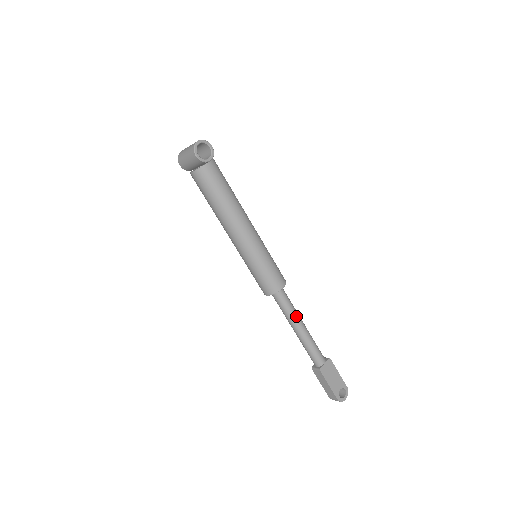
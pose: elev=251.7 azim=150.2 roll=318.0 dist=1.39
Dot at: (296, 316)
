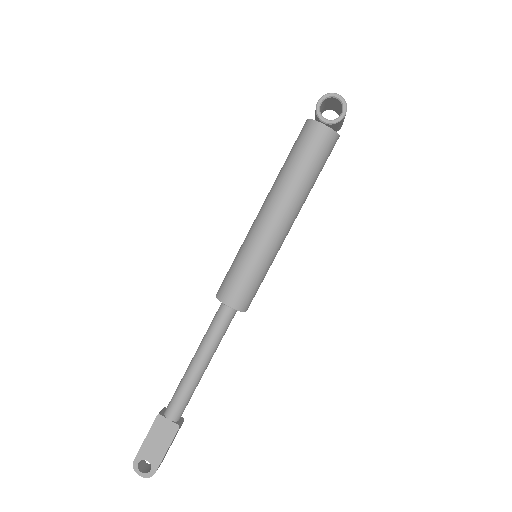
Dot at: (208, 347)
